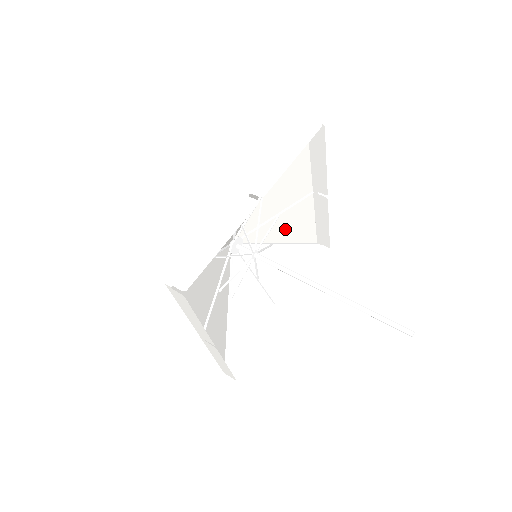
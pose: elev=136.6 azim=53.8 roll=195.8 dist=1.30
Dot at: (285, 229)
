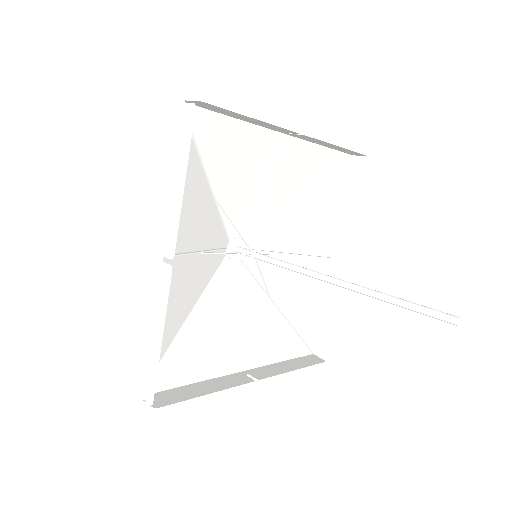
Dot at: (289, 288)
